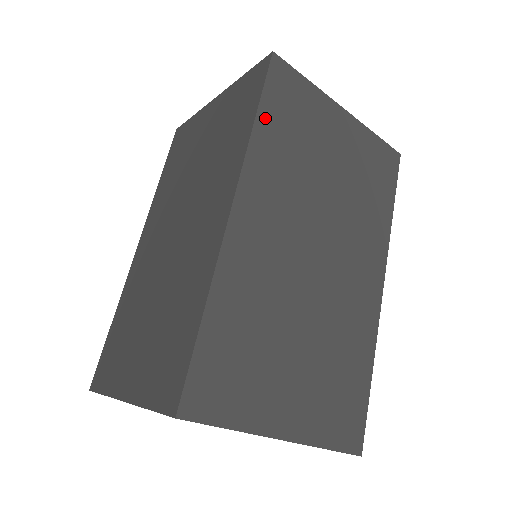
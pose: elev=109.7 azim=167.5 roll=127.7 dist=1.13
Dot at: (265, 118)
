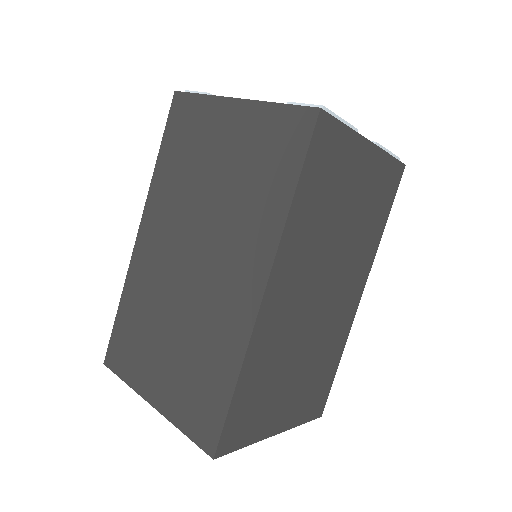
Dot at: (302, 191)
